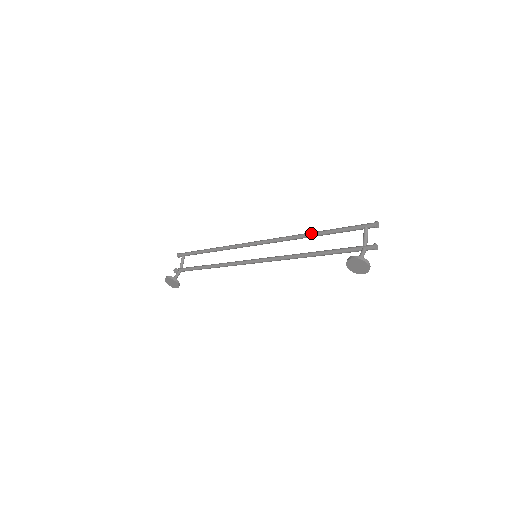
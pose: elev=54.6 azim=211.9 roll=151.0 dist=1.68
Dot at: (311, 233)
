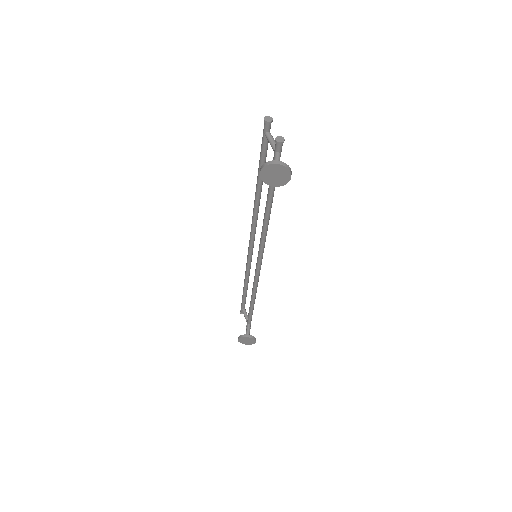
Dot at: occluded
